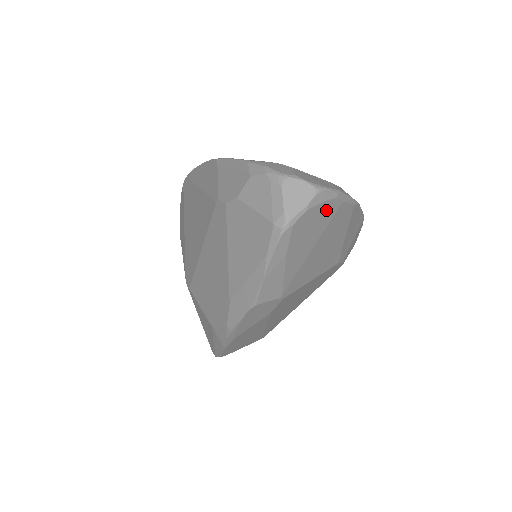
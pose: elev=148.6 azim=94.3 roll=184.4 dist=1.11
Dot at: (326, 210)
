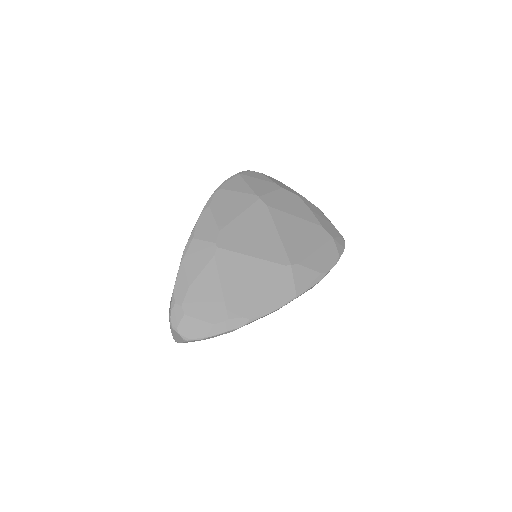
Dot at: occluded
